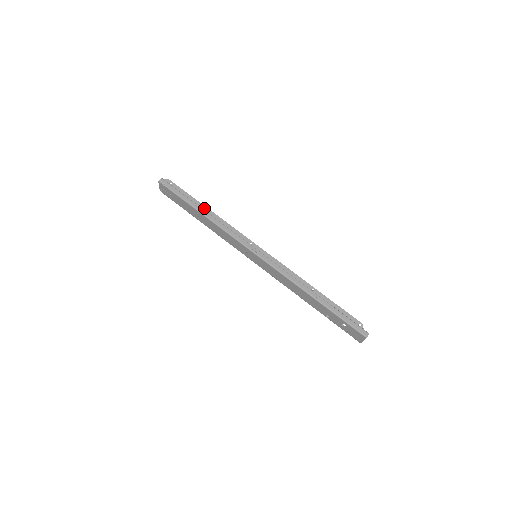
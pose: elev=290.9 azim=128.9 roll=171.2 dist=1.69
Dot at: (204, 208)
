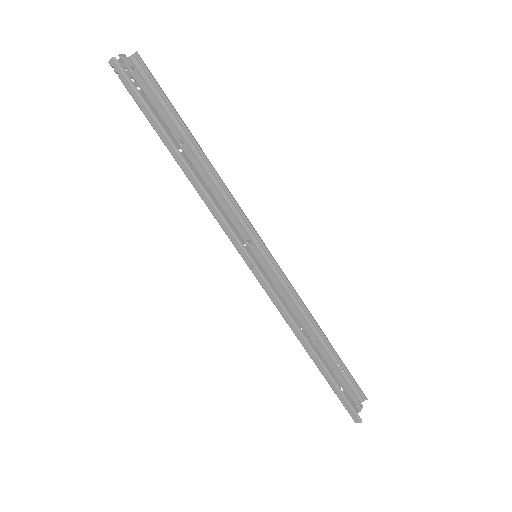
Dot at: (185, 148)
